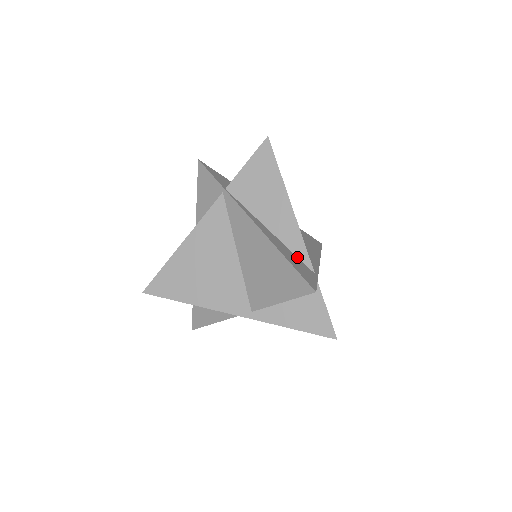
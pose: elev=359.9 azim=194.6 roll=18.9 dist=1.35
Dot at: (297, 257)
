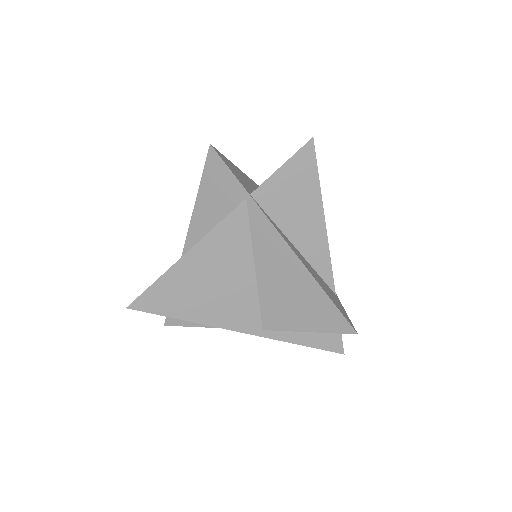
Dot at: (321, 278)
